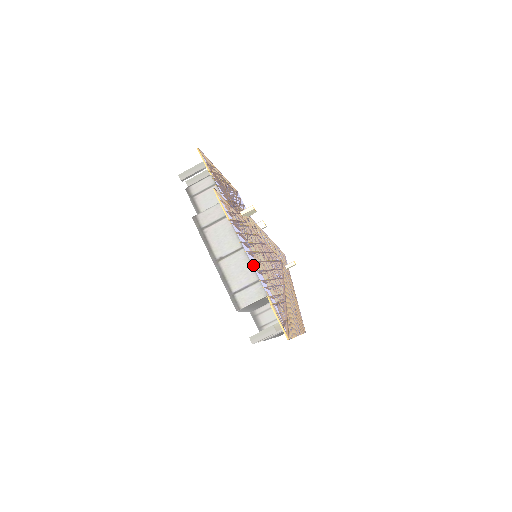
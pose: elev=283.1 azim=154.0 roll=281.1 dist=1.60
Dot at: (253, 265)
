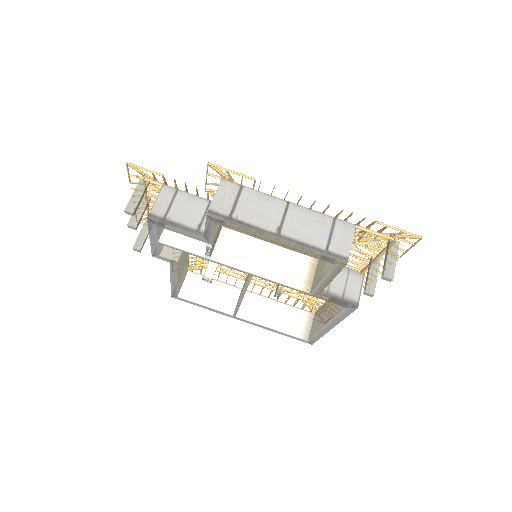
Dot at: occluded
